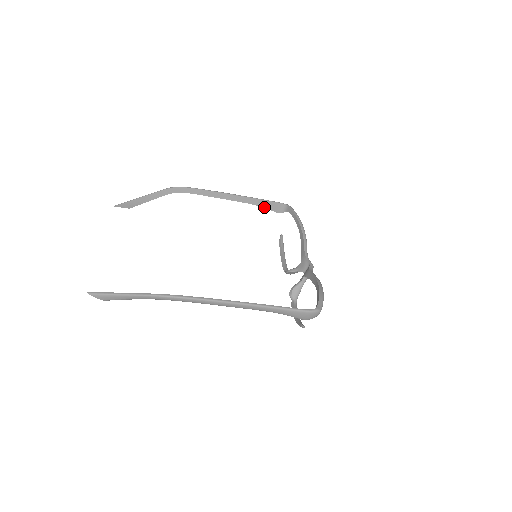
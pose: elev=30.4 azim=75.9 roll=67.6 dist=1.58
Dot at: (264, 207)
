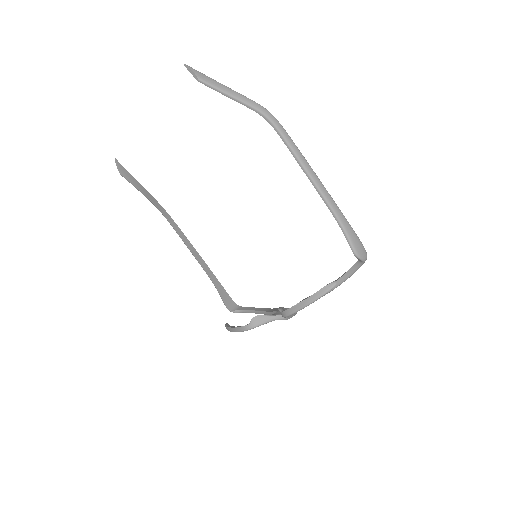
Dot at: (219, 292)
